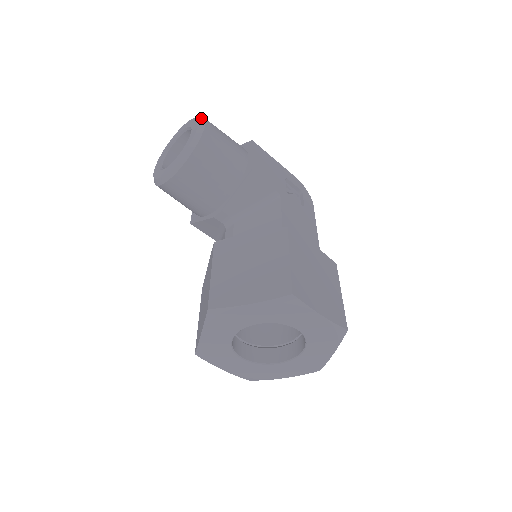
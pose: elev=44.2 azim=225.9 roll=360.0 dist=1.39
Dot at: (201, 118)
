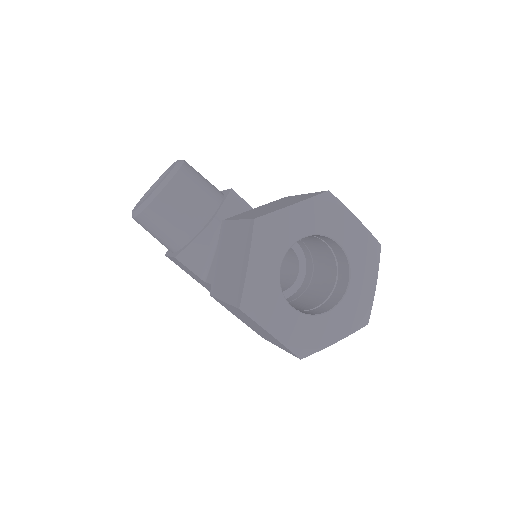
Dot at: occluded
